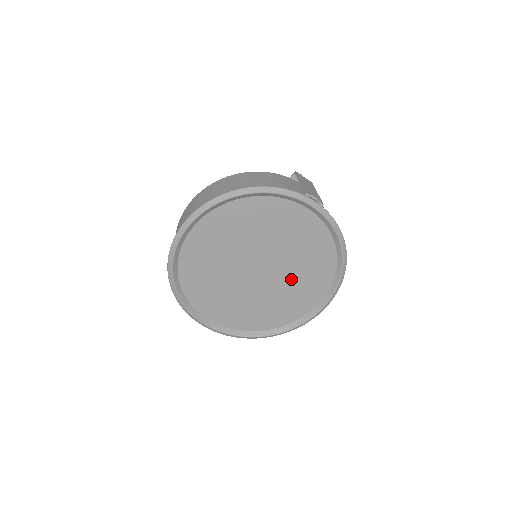
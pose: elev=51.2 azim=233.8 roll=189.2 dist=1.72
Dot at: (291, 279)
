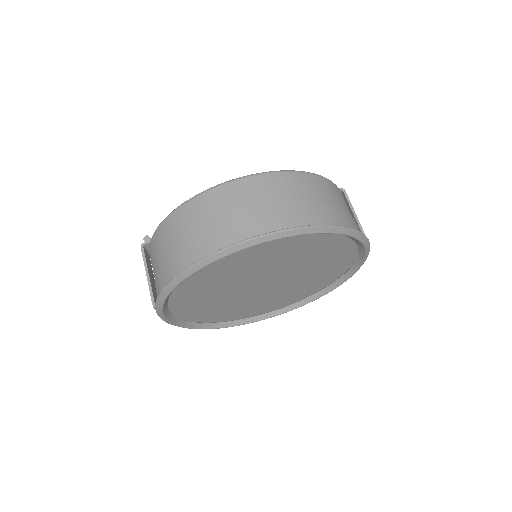
Dot at: (275, 295)
